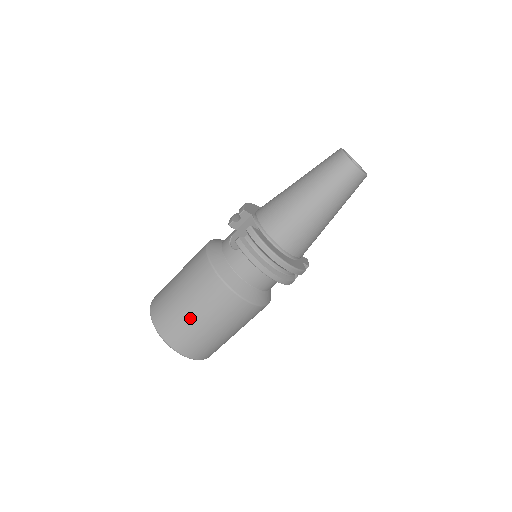
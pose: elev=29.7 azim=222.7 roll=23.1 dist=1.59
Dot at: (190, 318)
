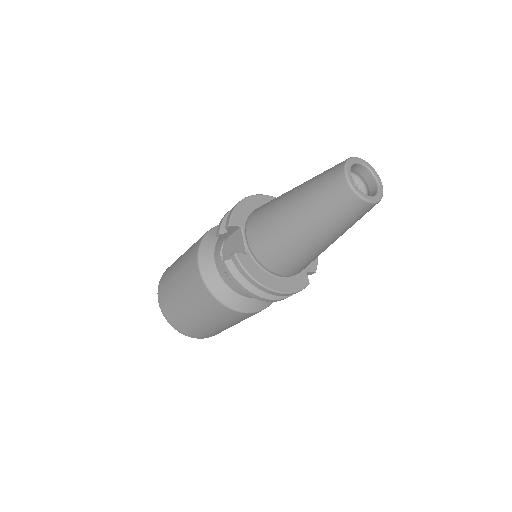
Dot at: (191, 318)
